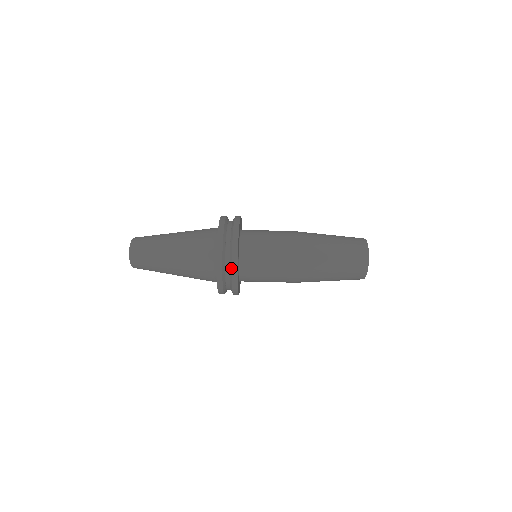
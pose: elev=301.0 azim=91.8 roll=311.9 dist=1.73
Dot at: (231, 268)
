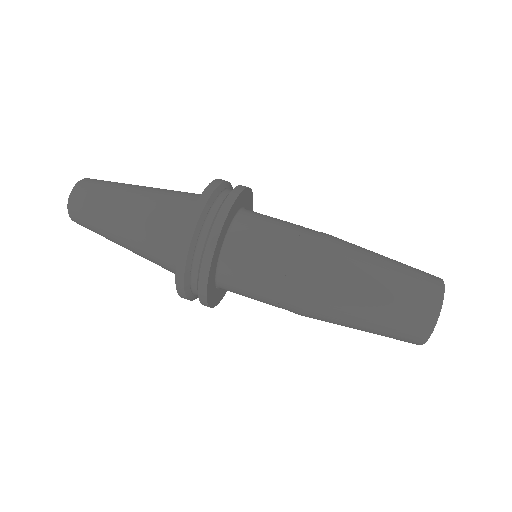
Dot at: (207, 239)
